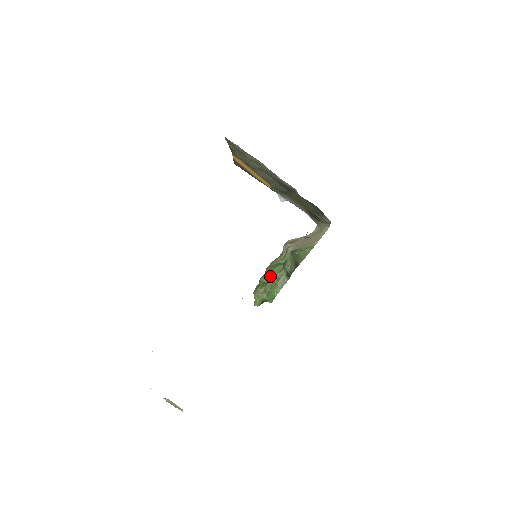
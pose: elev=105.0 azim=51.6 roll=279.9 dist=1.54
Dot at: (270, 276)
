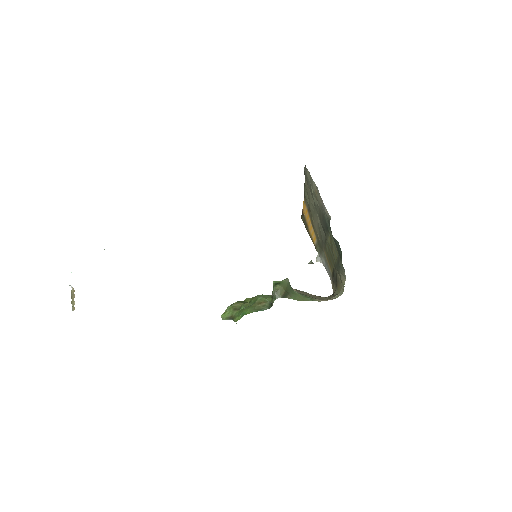
Dot at: (256, 298)
